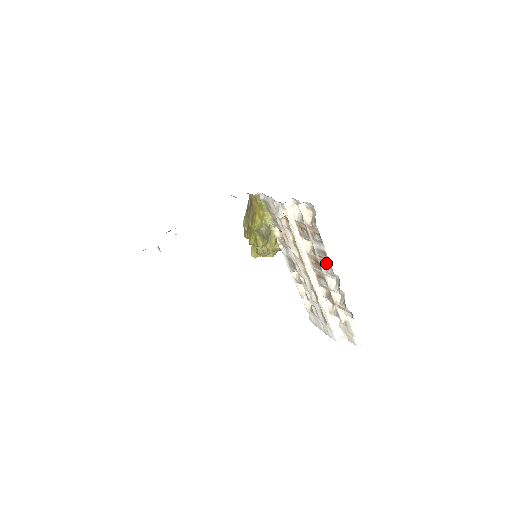
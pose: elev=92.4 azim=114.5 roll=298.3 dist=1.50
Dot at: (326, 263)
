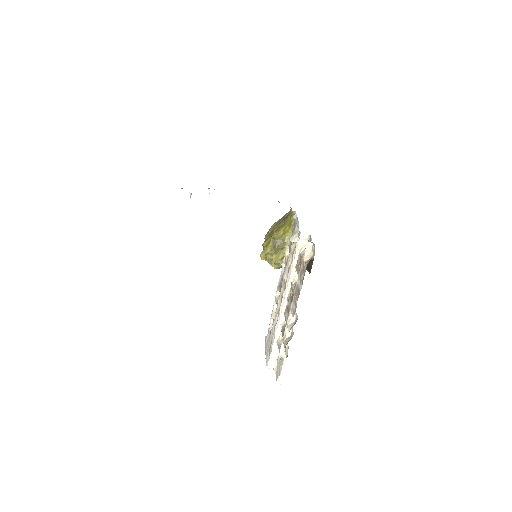
Dot at: occluded
